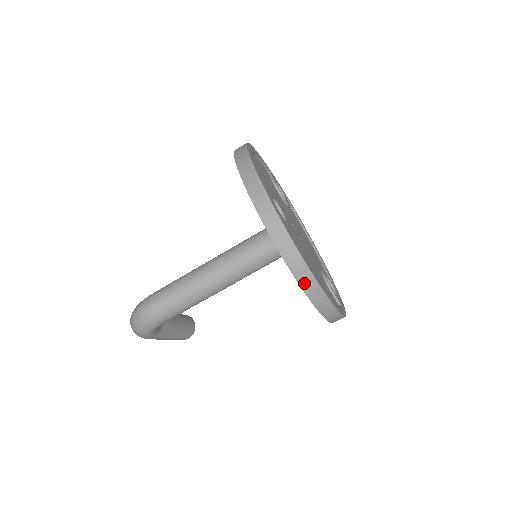
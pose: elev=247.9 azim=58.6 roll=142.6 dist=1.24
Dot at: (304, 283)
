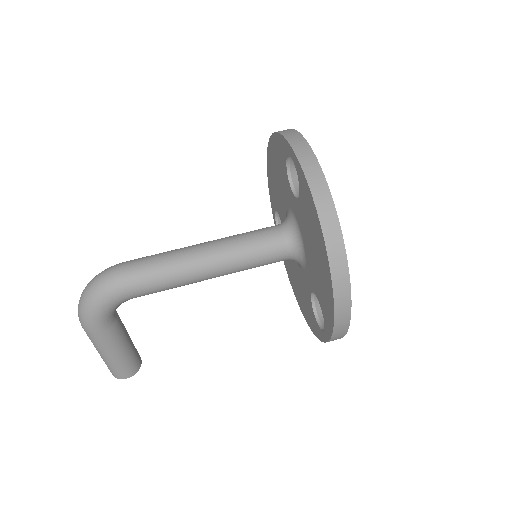
Dot at: (326, 226)
